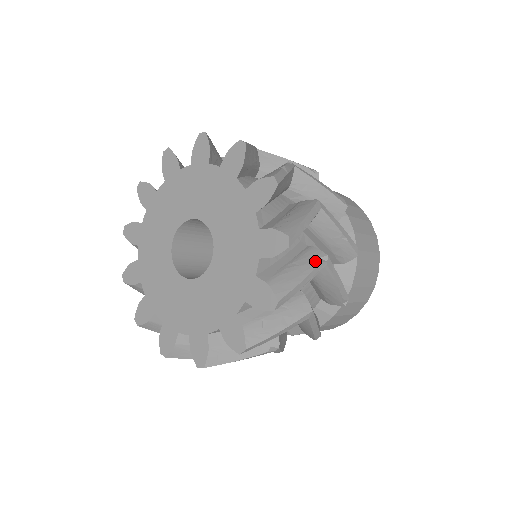
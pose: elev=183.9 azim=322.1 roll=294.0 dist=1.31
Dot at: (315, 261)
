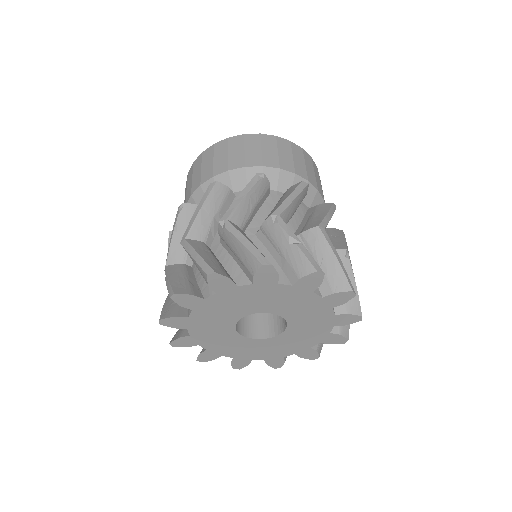
Dot at: (346, 263)
